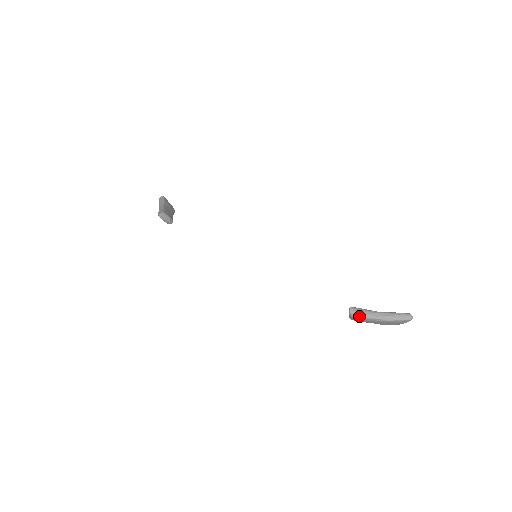
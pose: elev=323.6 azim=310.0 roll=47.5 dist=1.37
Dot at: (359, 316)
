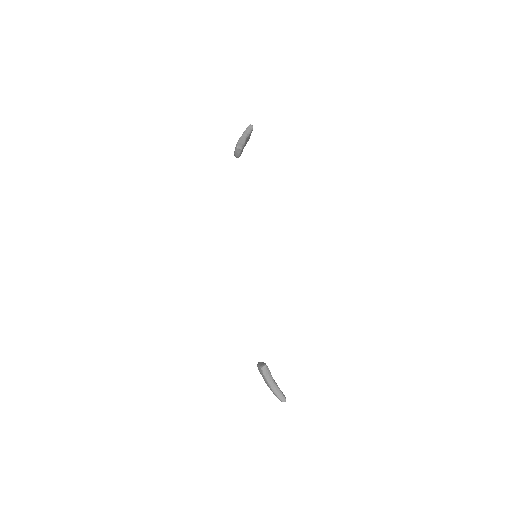
Dot at: (264, 374)
